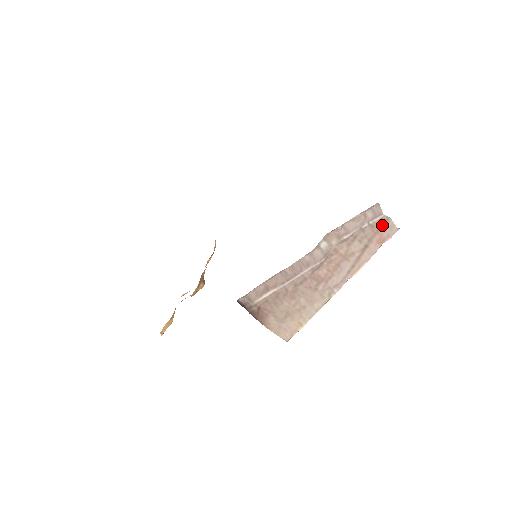
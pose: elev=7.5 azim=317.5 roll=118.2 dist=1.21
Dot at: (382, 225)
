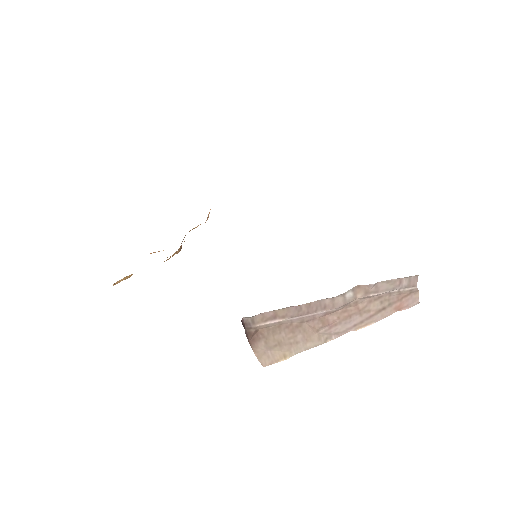
Dot at: (408, 295)
